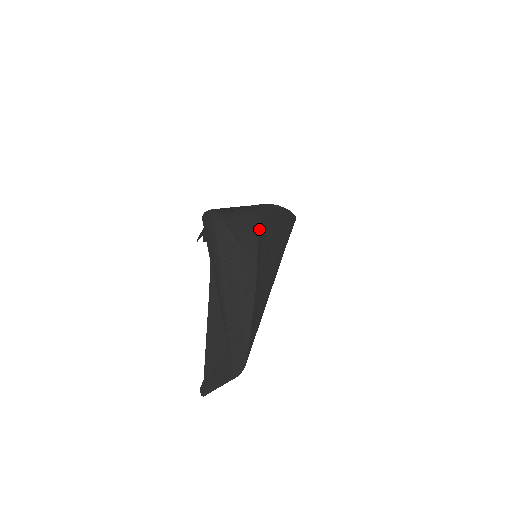
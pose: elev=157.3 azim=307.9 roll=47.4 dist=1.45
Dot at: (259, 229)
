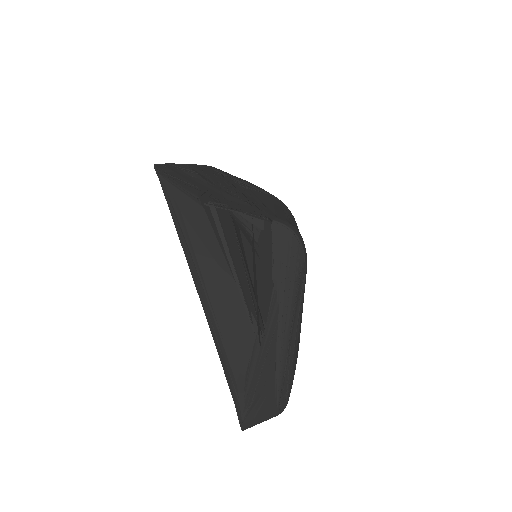
Dot at: occluded
